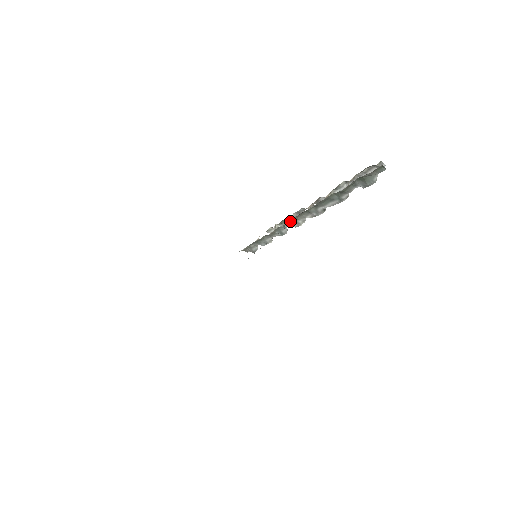
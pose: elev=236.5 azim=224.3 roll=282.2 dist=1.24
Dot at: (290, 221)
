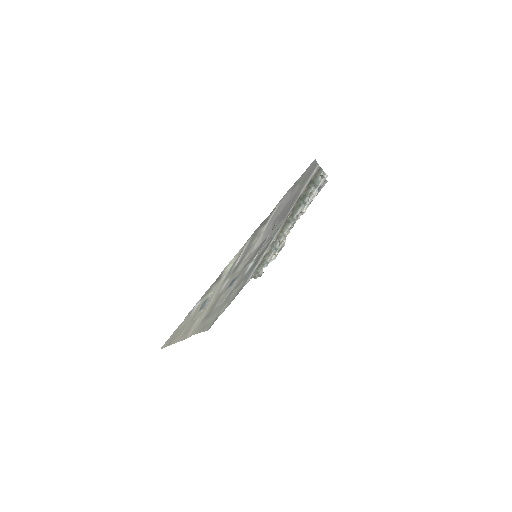
Dot at: (279, 235)
